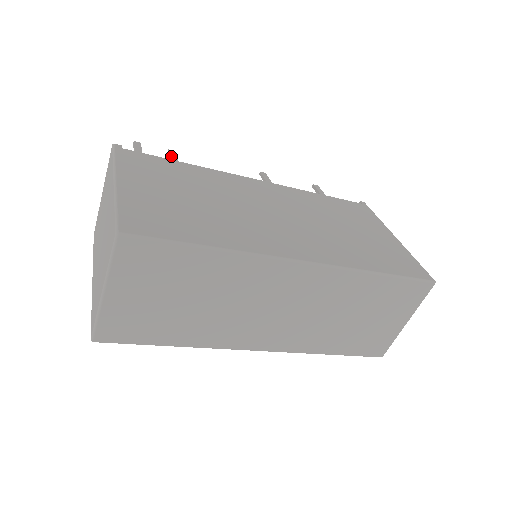
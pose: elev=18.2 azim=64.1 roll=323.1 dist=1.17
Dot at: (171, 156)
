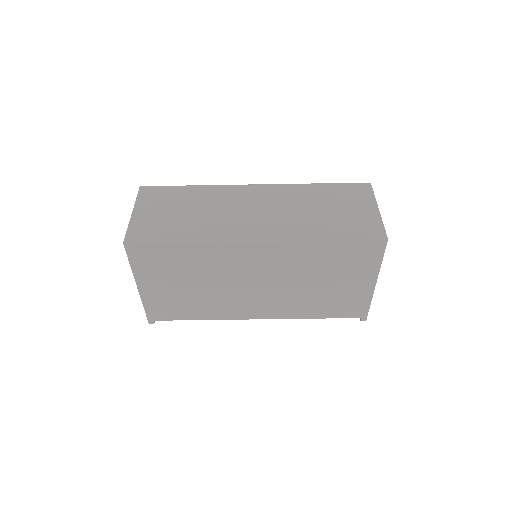
Dot at: occluded
